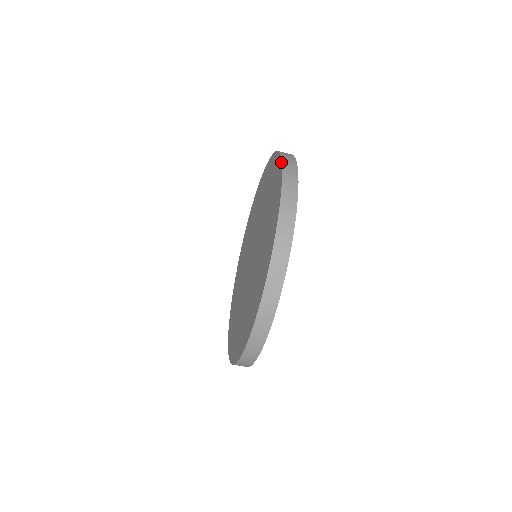
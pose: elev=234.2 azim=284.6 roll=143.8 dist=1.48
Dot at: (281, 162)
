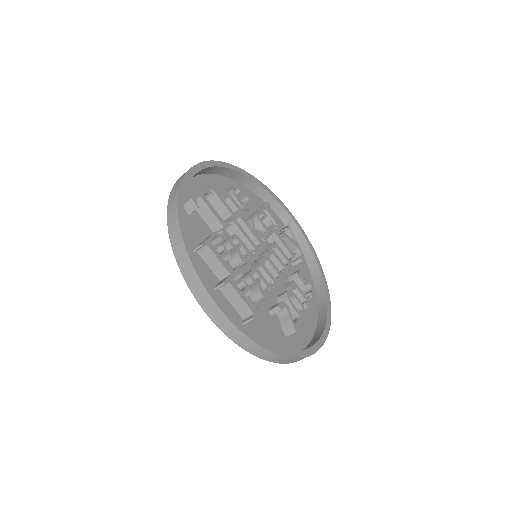
Dot at: (171, 244)
